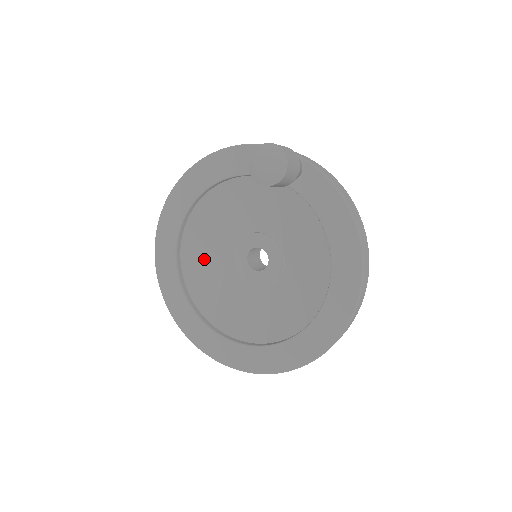
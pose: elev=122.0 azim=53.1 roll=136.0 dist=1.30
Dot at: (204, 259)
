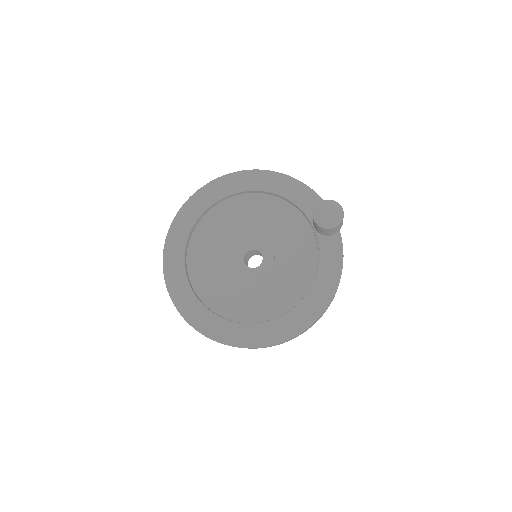
Dot at: (219, 228)
